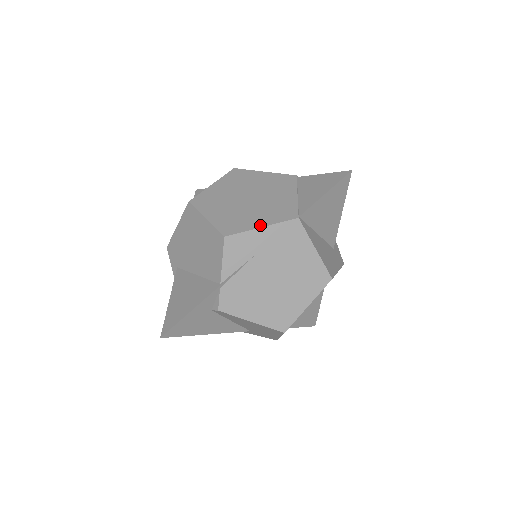
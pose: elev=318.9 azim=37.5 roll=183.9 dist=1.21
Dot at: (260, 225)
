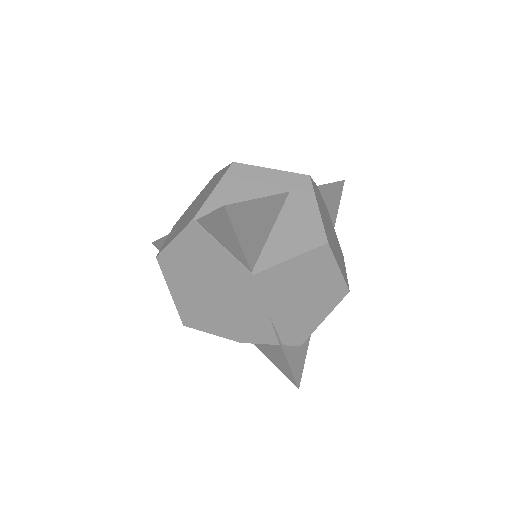
Dot at: (243, 310)
